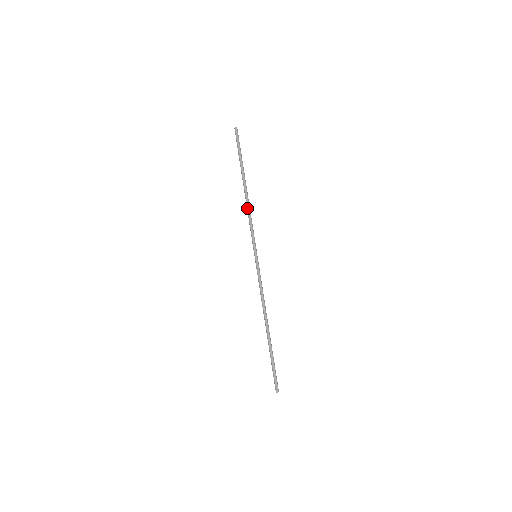
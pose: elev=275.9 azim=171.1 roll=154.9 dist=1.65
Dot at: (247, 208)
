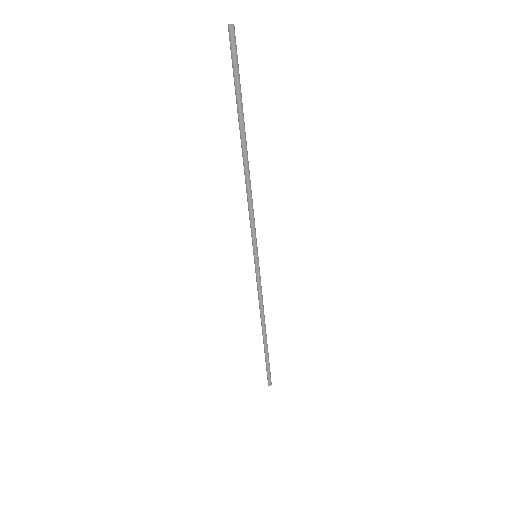
Dot at: (246, 189)
